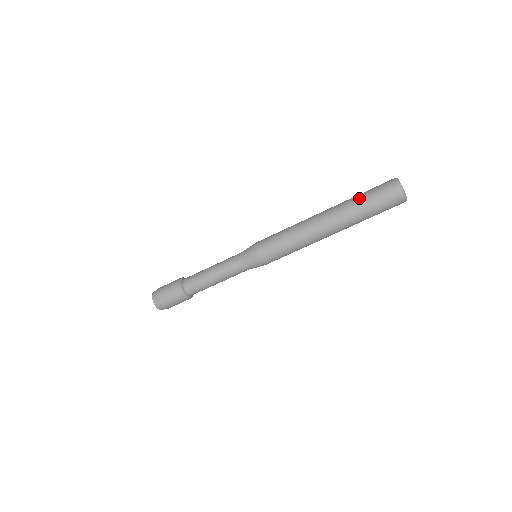
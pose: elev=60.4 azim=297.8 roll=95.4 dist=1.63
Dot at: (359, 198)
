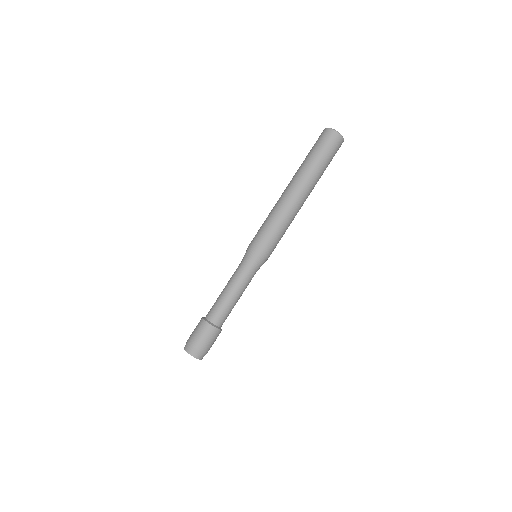
Dot at: (313, 159)
